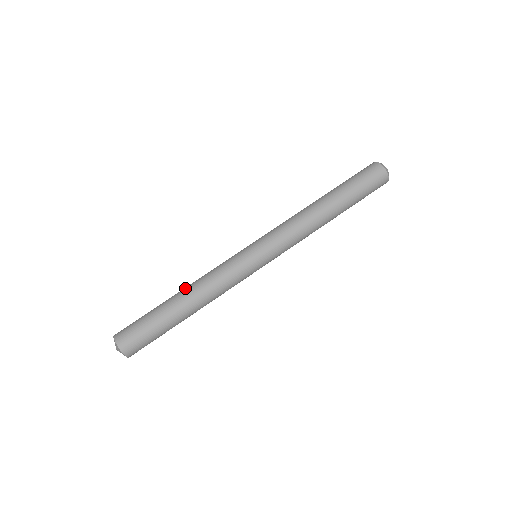
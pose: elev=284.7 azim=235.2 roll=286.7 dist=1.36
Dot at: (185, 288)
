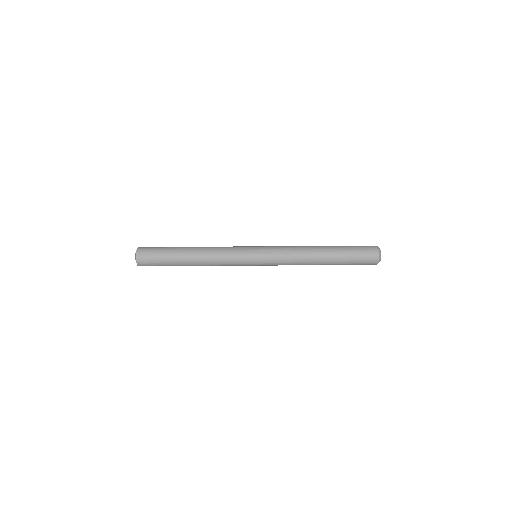
Dot at: (198, 258)
